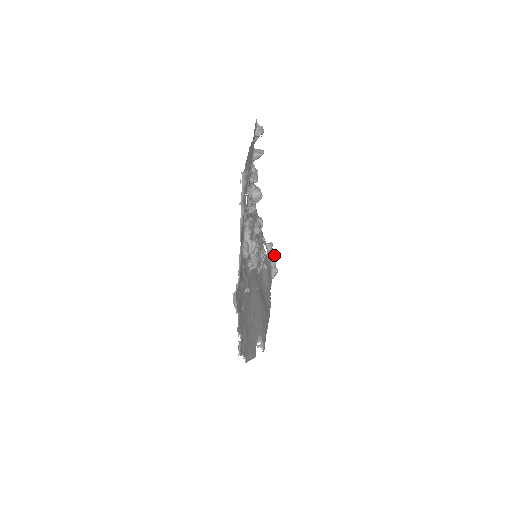
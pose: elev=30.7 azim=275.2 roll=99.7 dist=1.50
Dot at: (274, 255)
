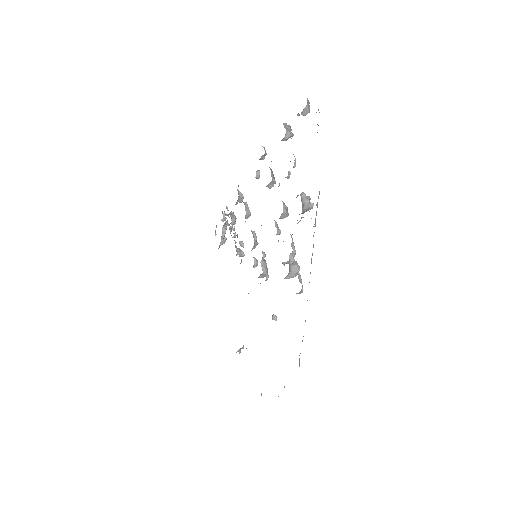
Dot at: (229, 224)
